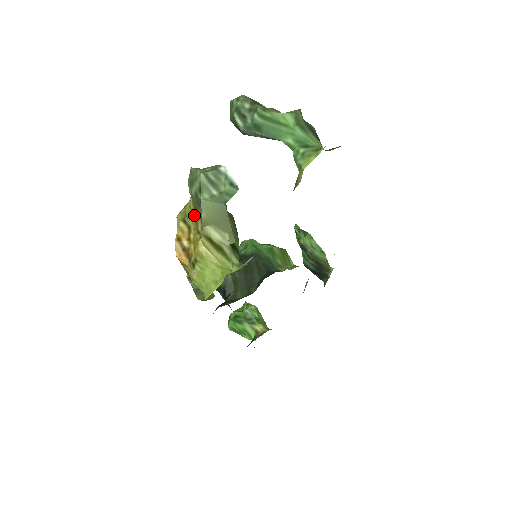
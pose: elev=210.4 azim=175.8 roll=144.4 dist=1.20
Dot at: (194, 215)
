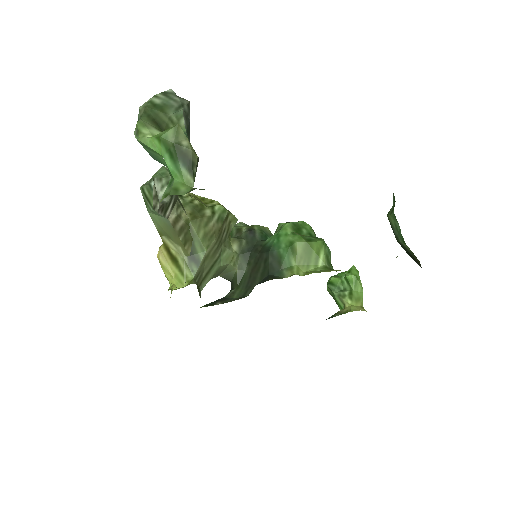
Dot at: occluded
